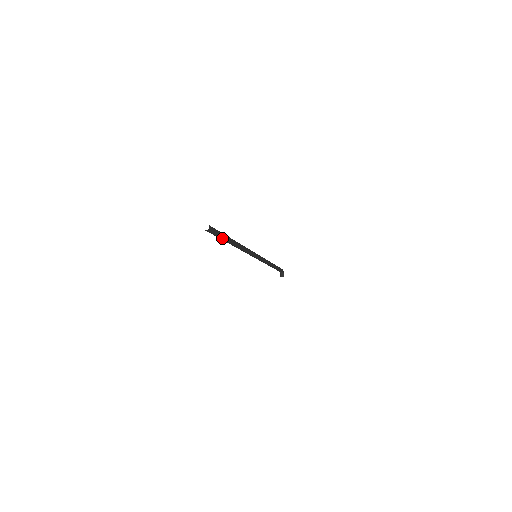
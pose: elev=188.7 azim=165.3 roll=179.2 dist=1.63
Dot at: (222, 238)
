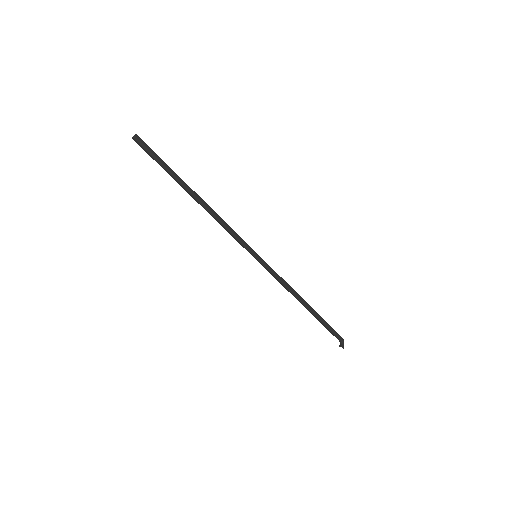
Dot at: (165, 169)
